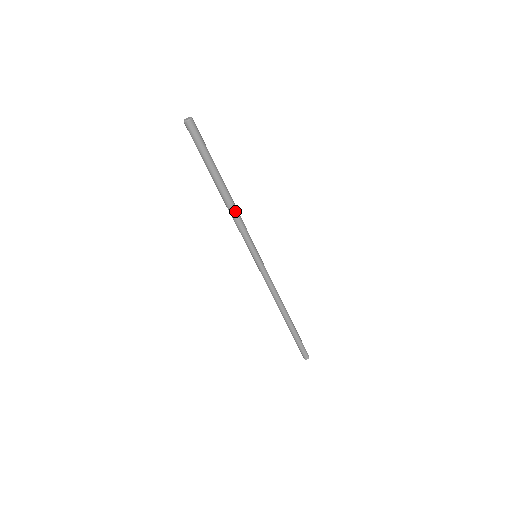
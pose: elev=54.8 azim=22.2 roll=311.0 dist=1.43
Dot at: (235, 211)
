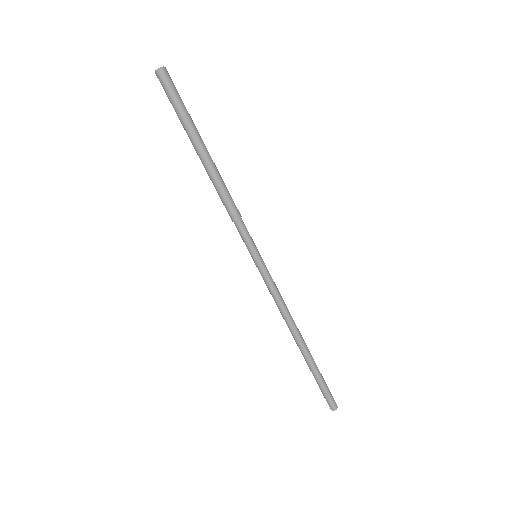
Dot at: (221, 193)
